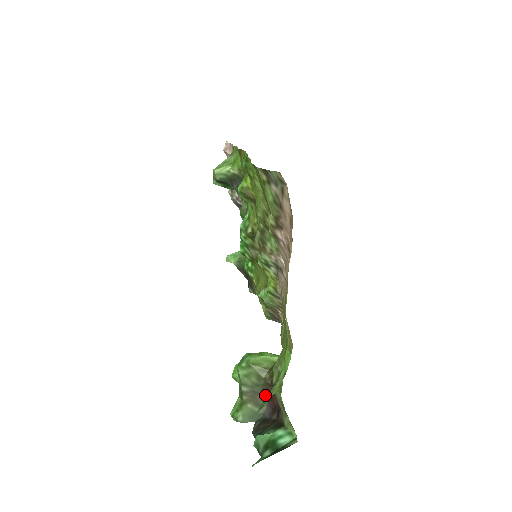
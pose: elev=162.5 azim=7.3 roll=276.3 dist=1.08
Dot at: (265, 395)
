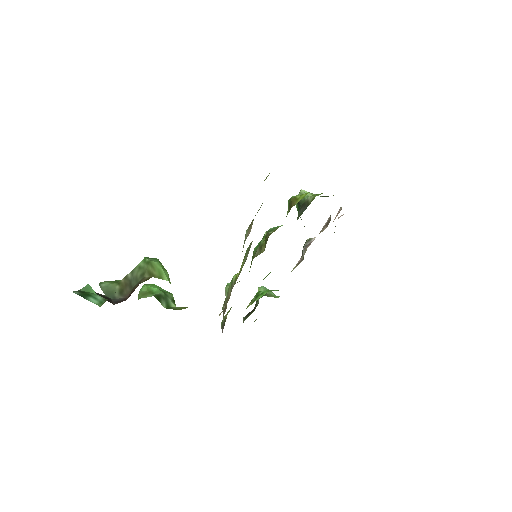
Dot at: (132, 291)
